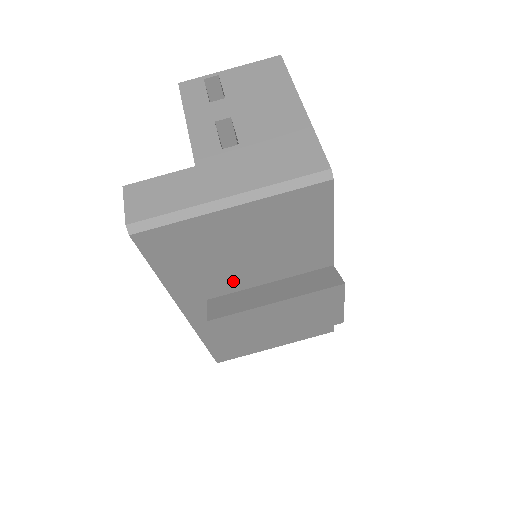
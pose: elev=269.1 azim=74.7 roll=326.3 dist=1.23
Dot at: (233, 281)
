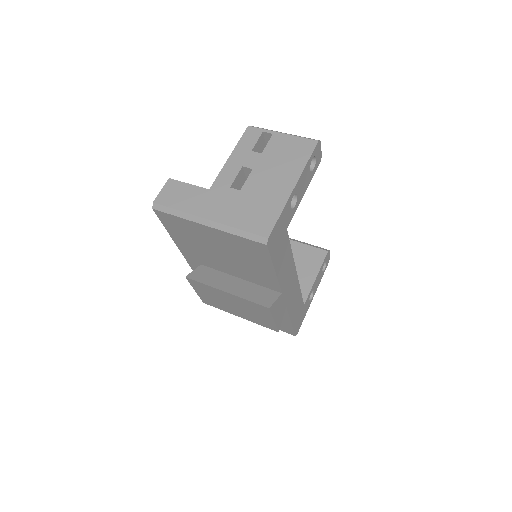
Dot at: (216, 264)
